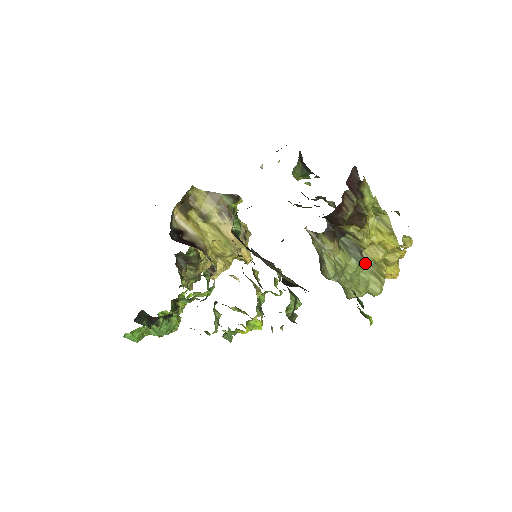
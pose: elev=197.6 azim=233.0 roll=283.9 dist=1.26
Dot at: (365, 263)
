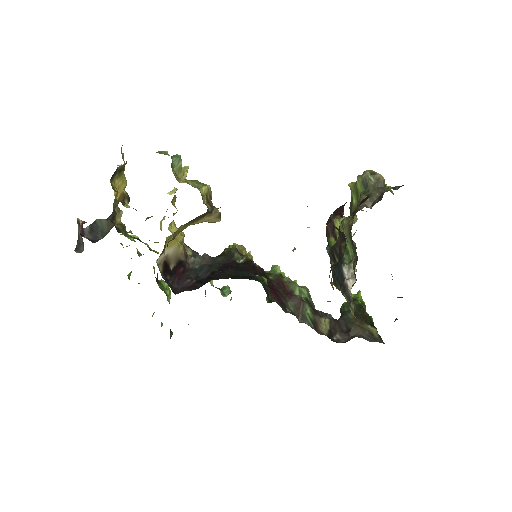
Dot at: occluded
